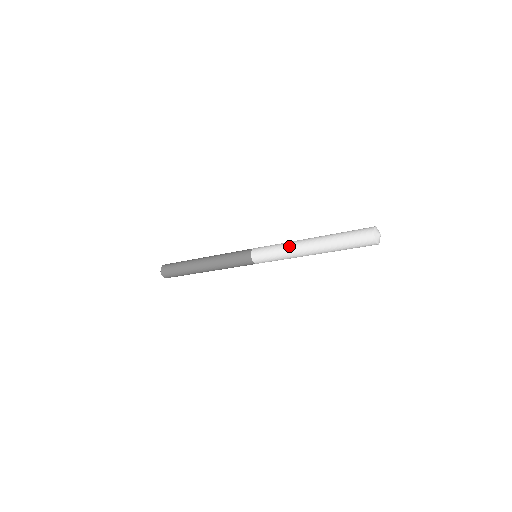
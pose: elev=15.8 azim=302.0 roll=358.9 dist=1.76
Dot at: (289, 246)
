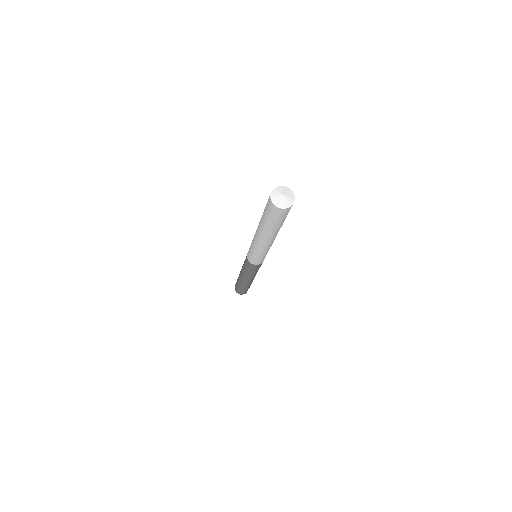
Dot at: occluded
